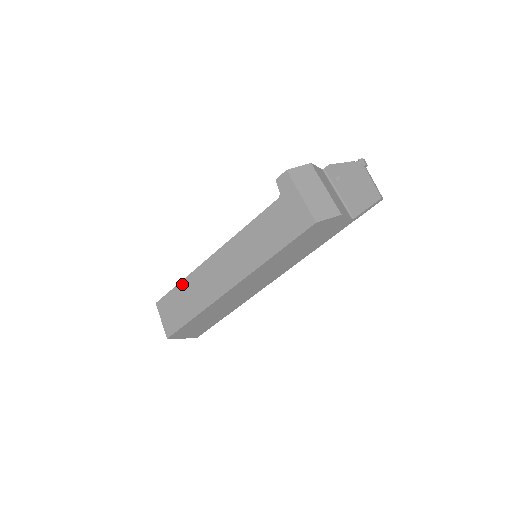
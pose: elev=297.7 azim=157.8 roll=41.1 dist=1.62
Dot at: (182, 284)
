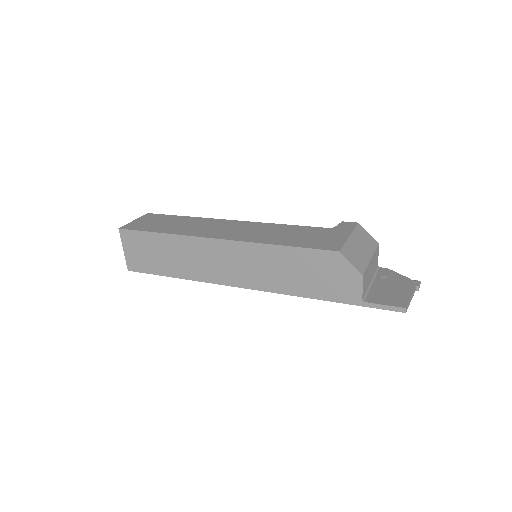
Dot at: (183, 217)
